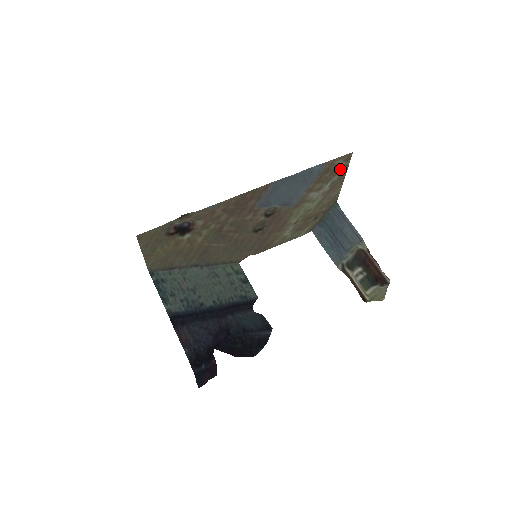
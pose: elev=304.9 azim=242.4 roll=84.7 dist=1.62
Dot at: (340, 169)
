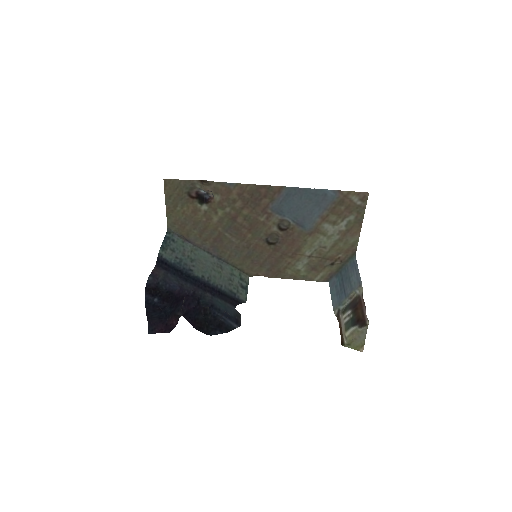
Dot at: (356, 208)
